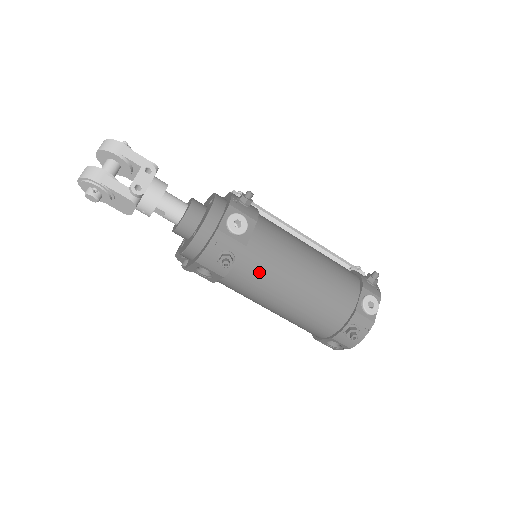
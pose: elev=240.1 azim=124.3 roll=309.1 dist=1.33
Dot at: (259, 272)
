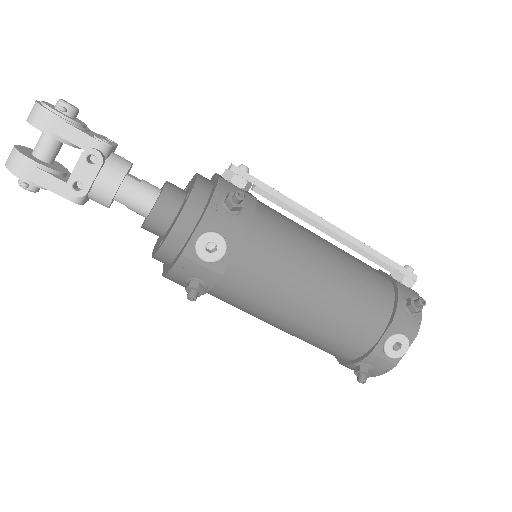
Dot at: (242, 300)
